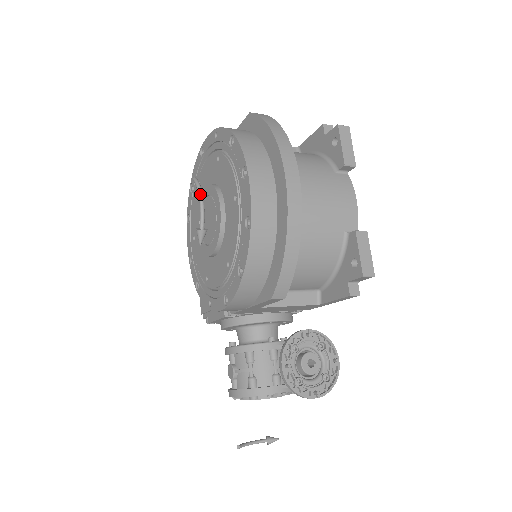
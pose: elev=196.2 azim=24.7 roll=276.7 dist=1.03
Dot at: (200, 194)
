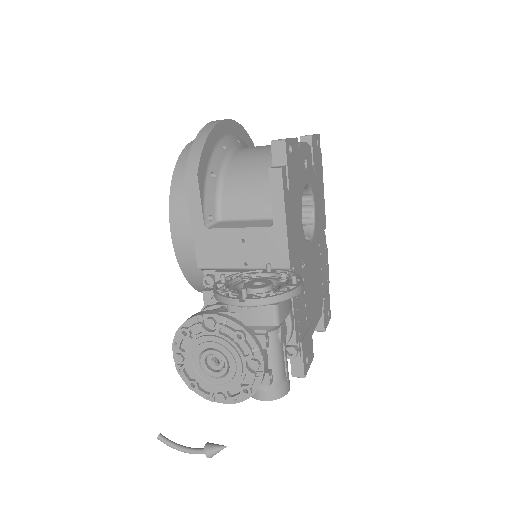
Dot at: occluded
